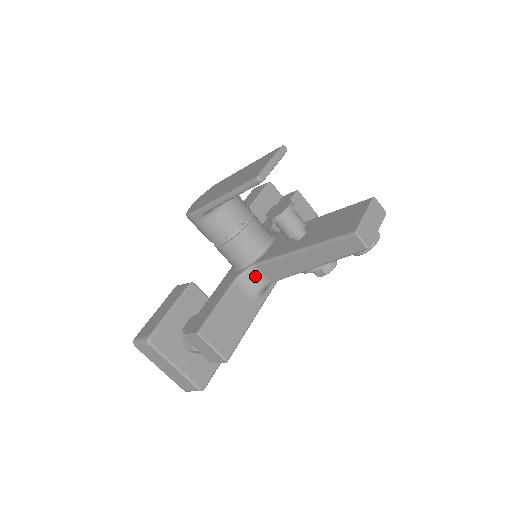
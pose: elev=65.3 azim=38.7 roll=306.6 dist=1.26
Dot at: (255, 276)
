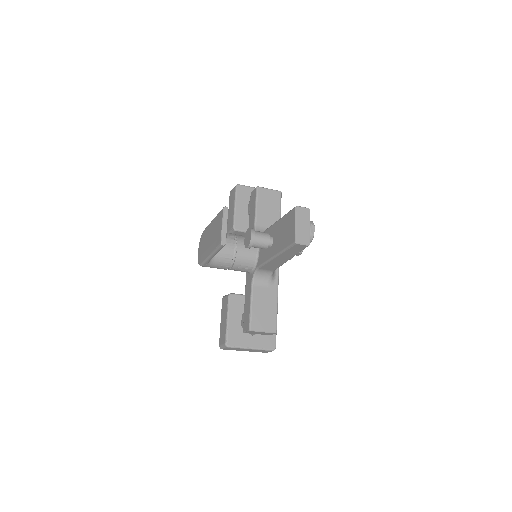
Dot at: (262, 273)
